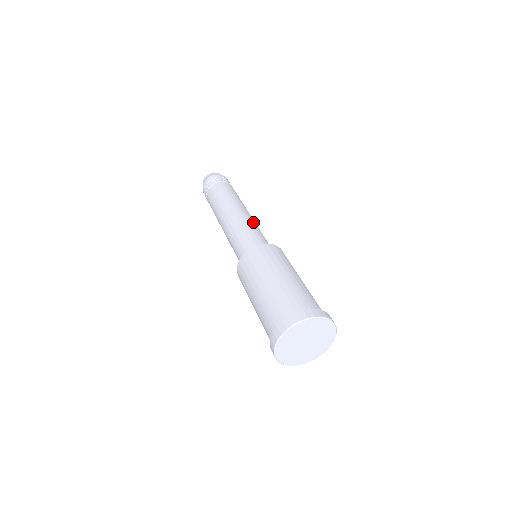
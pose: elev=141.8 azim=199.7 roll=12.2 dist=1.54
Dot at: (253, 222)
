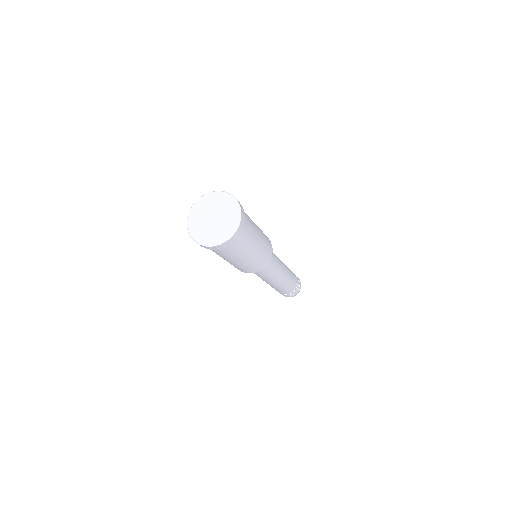
Dot at: (279, 260)
